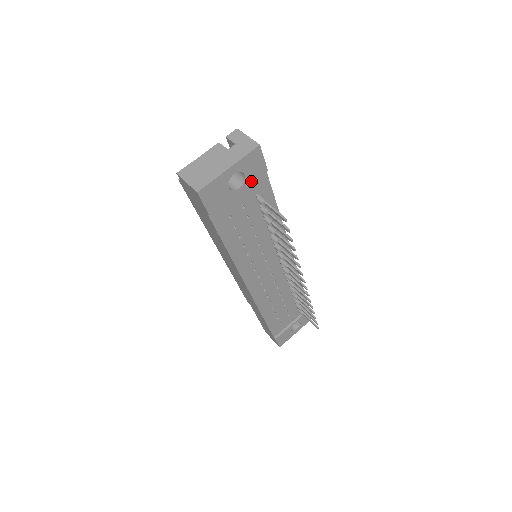
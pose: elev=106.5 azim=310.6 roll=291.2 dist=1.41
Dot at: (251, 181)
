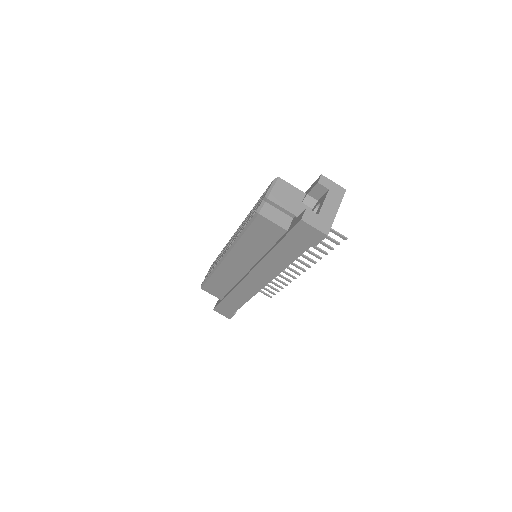
Dot at: occluded
